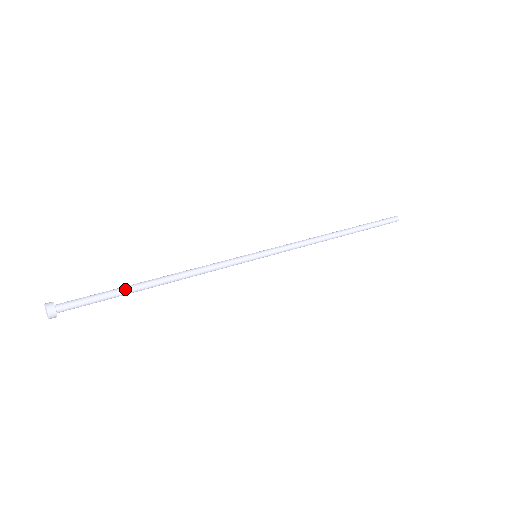
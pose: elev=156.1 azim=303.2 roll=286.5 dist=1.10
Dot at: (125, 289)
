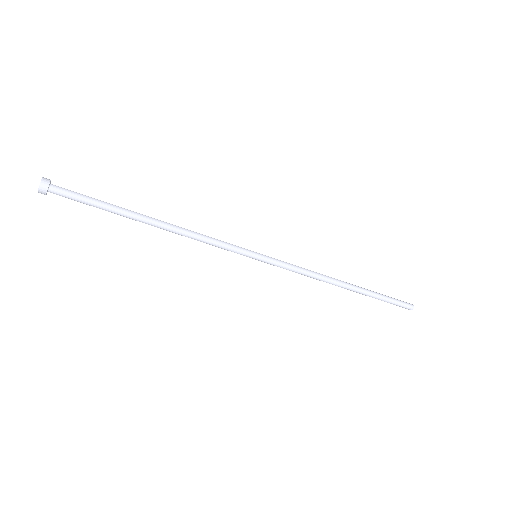
Dot at: (119, 208)
